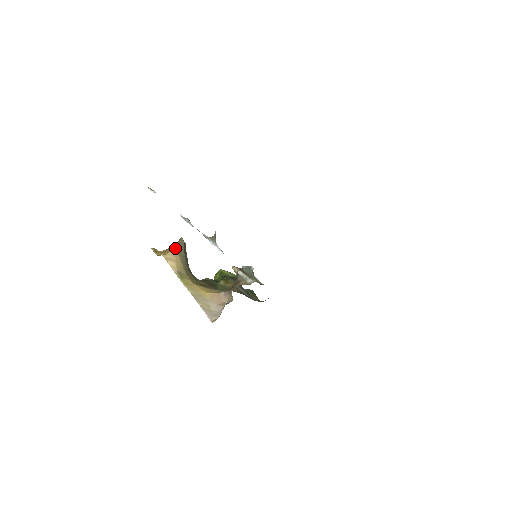
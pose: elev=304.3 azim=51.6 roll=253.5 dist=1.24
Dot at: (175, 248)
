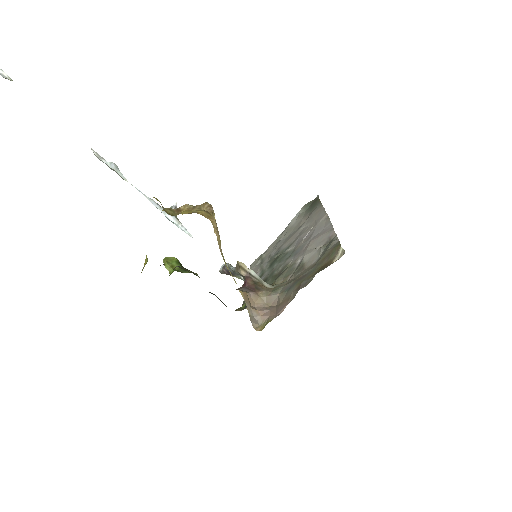
Dot at: (213, 215)
